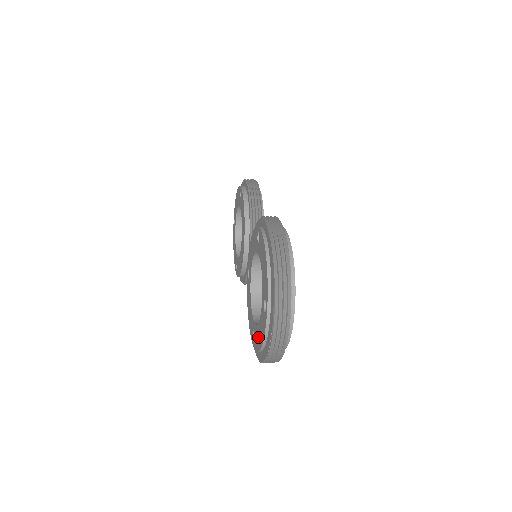
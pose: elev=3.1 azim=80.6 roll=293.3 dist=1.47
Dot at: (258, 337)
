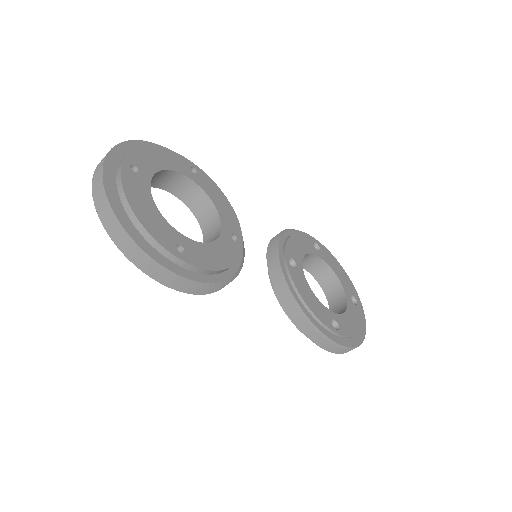
Dot at: occluded
